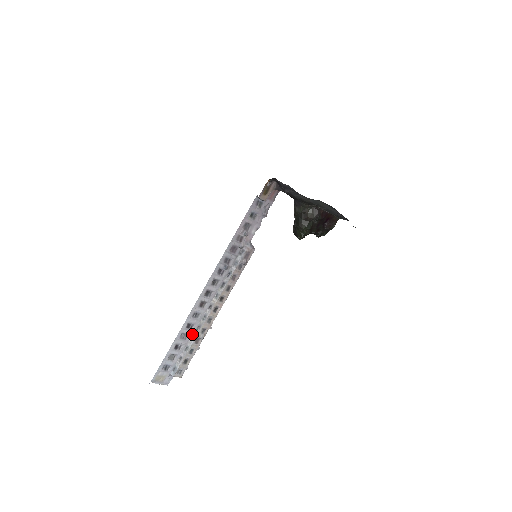
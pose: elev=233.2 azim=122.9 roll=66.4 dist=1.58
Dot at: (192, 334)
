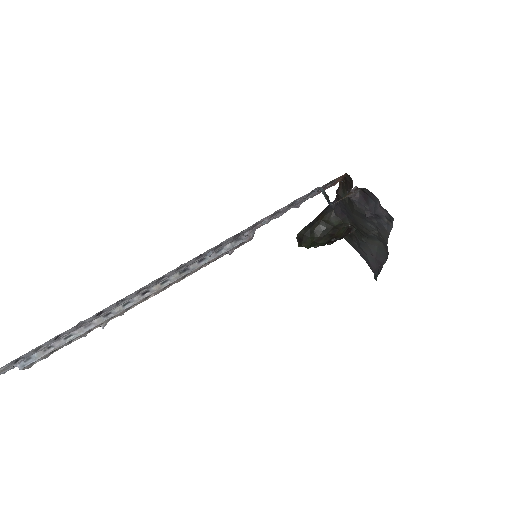
Dot at: (93, 320)
